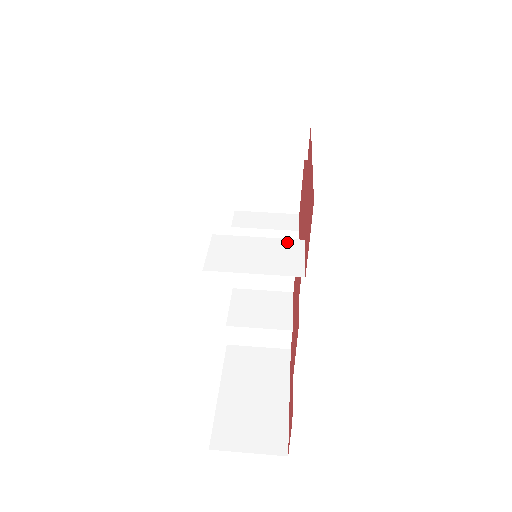
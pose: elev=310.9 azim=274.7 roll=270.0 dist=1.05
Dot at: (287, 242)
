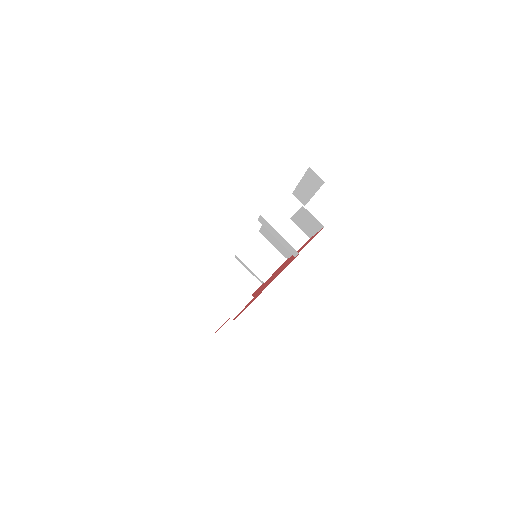
Dot at: (245, 293)
